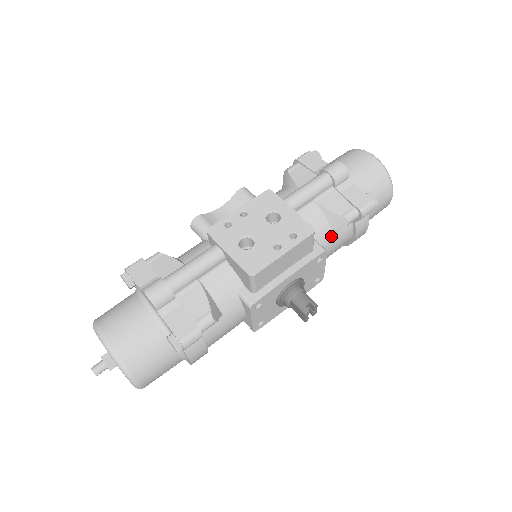
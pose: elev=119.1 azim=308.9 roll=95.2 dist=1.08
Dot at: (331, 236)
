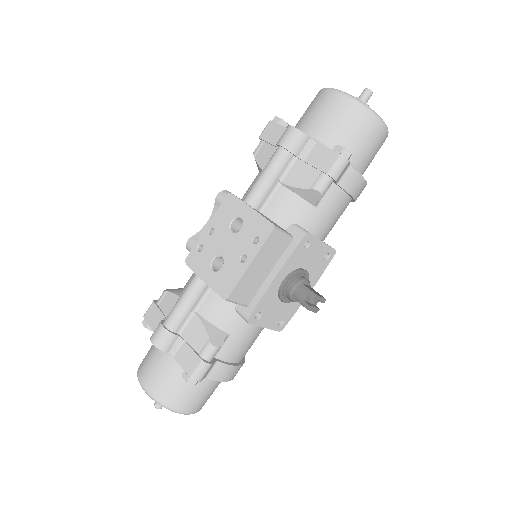
Dot at: (315, 211)
